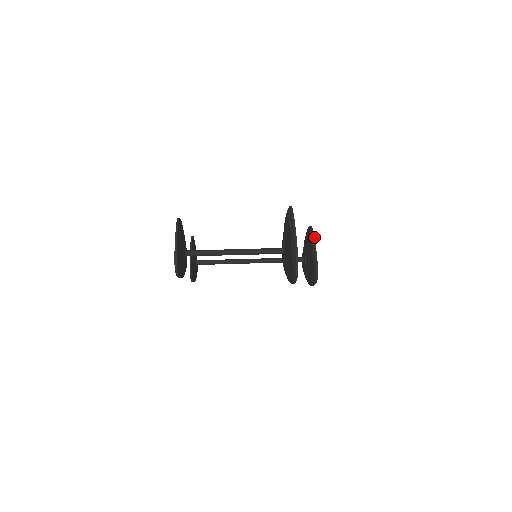
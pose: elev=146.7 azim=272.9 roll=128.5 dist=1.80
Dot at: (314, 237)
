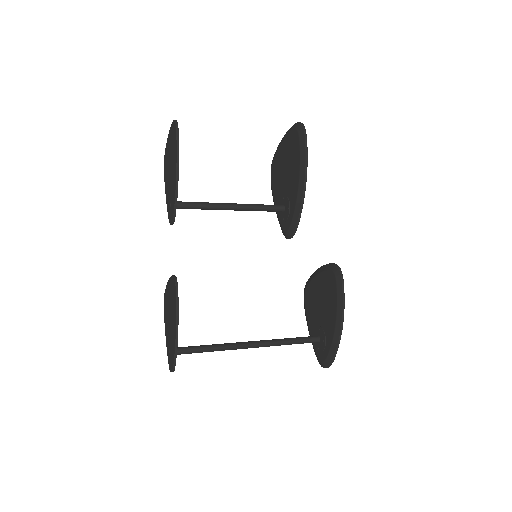
Dot at: (313, 274)
